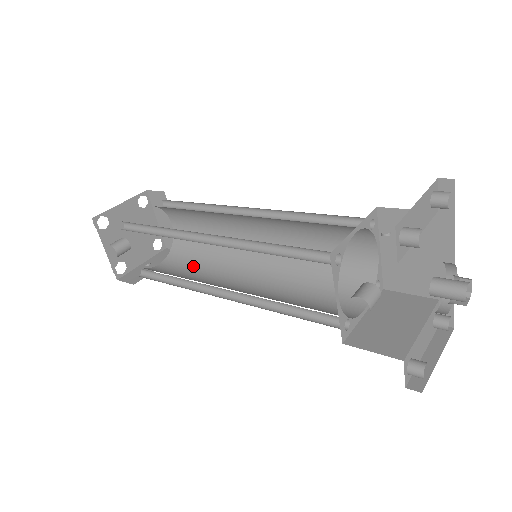
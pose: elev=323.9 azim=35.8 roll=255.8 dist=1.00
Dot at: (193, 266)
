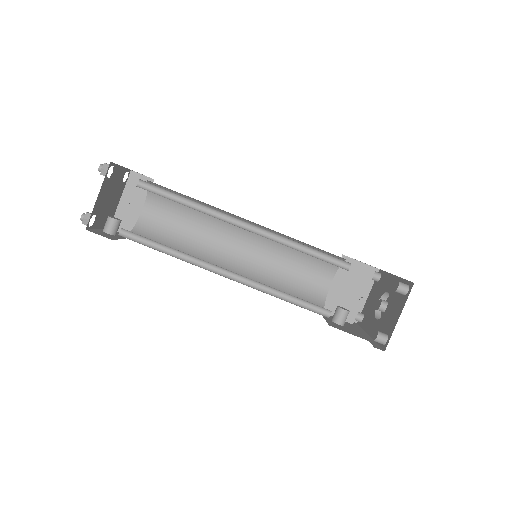
Dot at: (182, 217)
